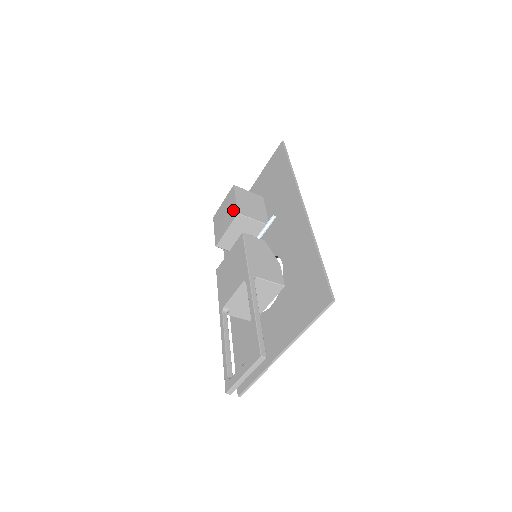
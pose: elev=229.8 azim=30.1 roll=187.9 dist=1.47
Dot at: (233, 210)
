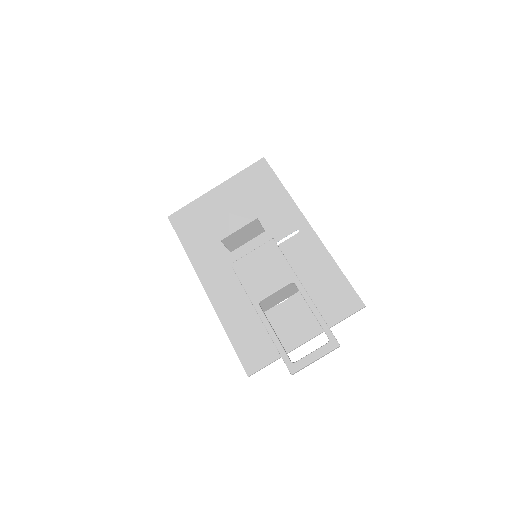
Dot at: (247, 213)
